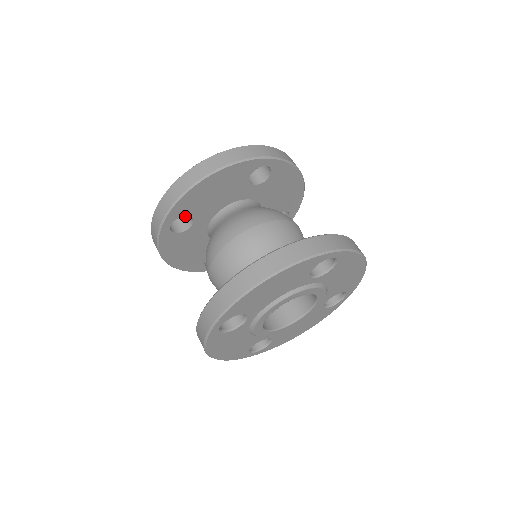
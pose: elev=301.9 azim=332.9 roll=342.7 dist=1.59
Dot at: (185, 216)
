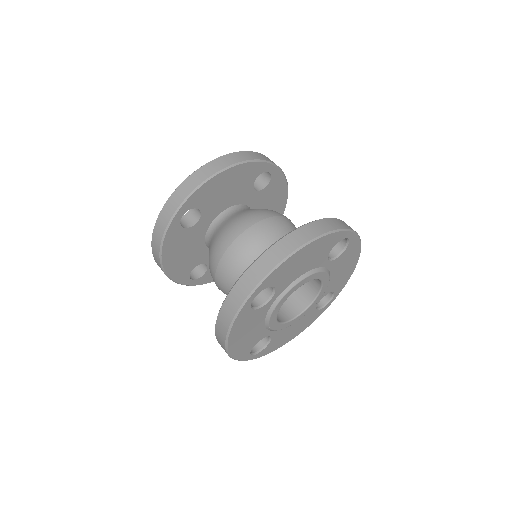
Dot at: (188, 215)
